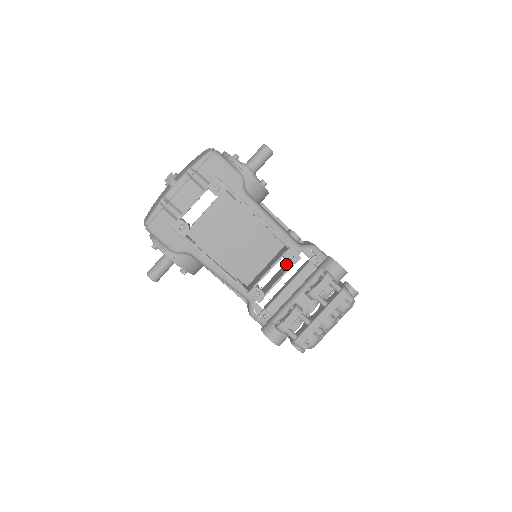
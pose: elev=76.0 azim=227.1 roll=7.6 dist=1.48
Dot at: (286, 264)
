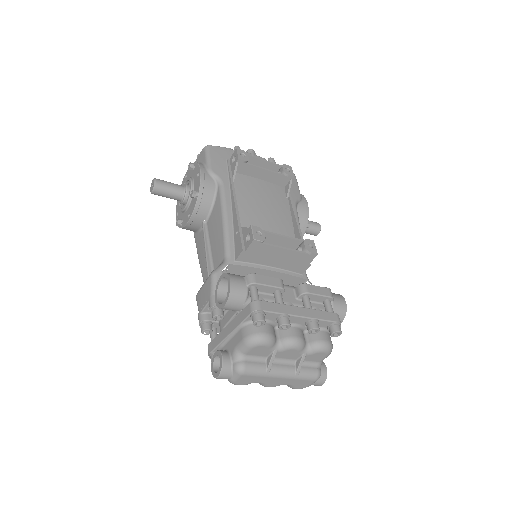
Dot at: (291, 263)
